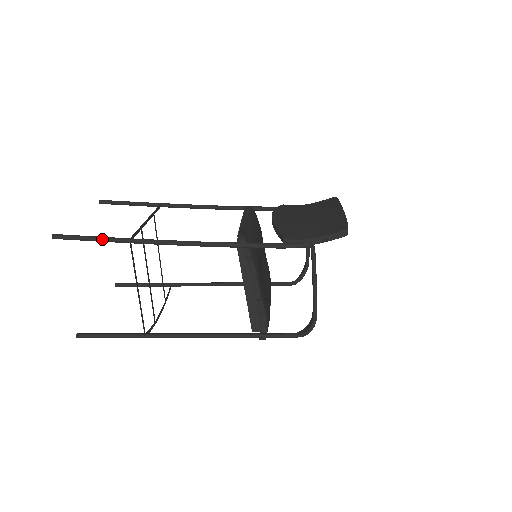
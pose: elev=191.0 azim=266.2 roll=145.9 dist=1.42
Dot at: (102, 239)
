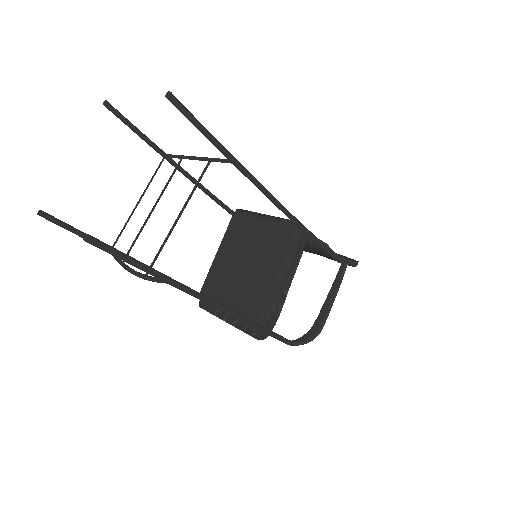
Dot at: (216, 139)
